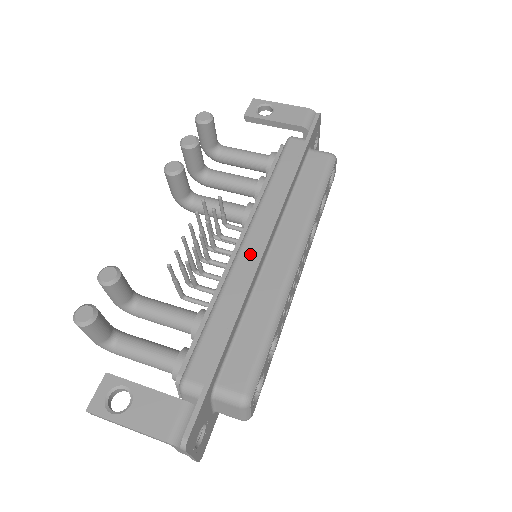
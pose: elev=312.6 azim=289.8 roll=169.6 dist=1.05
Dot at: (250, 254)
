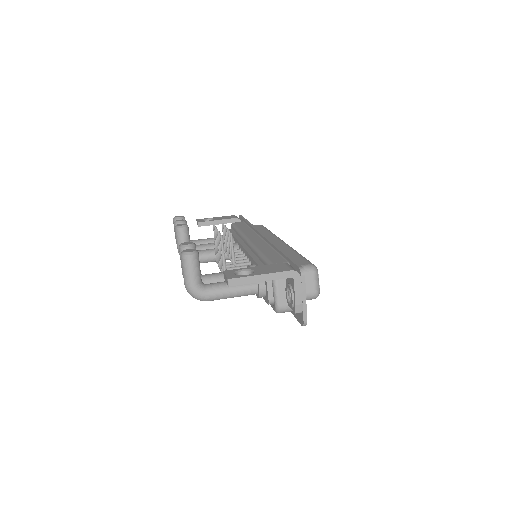
Dot at: (258, 240)
